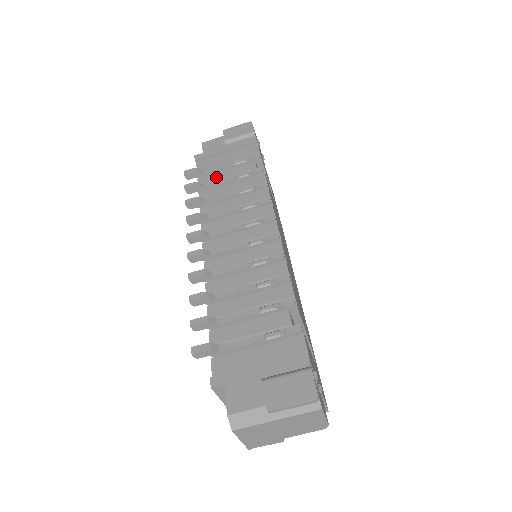
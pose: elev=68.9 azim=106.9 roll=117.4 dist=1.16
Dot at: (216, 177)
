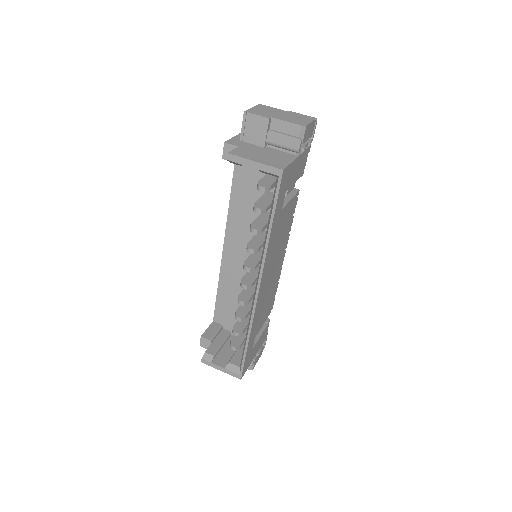
Dot at: occluded
